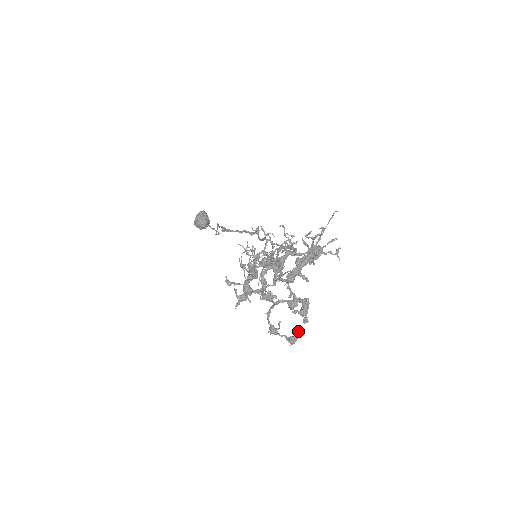
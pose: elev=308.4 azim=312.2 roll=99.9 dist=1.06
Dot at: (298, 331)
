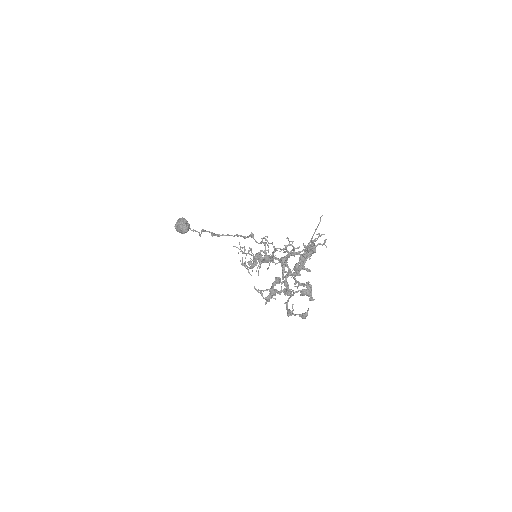
Dot at: (308, 308)
